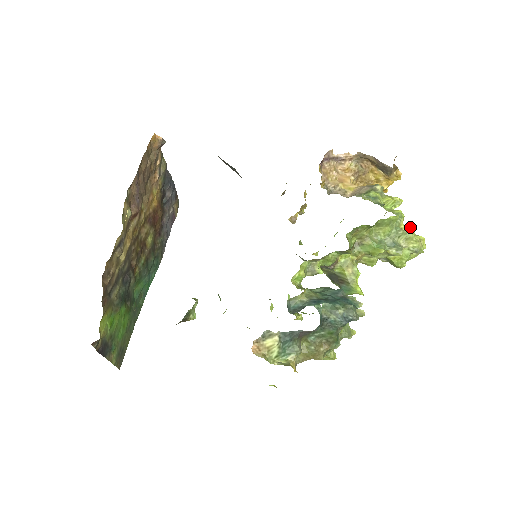
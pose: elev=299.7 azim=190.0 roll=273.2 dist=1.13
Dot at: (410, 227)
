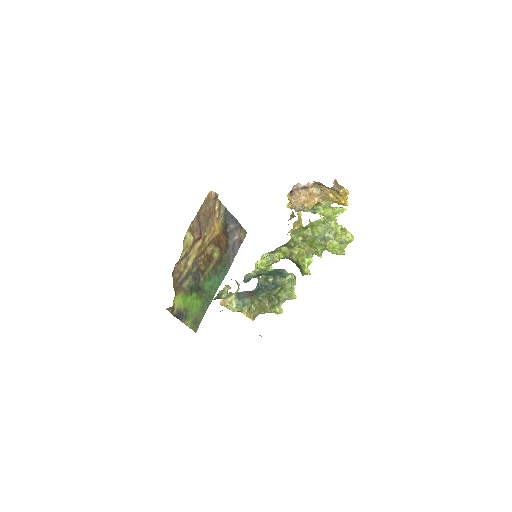
Dot at: (337, 226)
